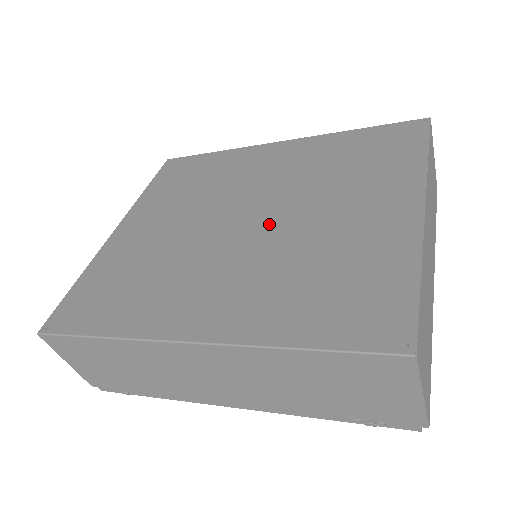
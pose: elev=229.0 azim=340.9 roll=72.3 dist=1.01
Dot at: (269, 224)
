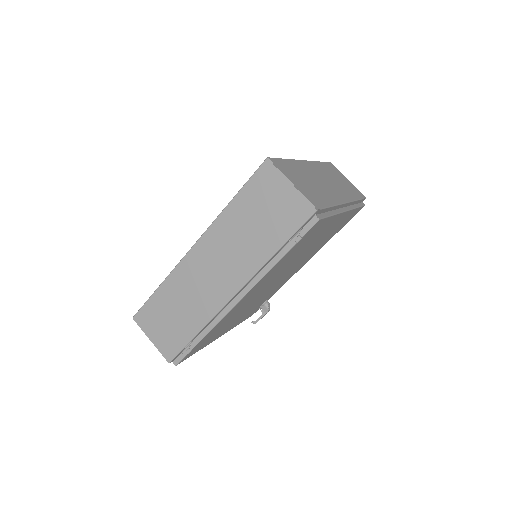
Dot at: occluded
